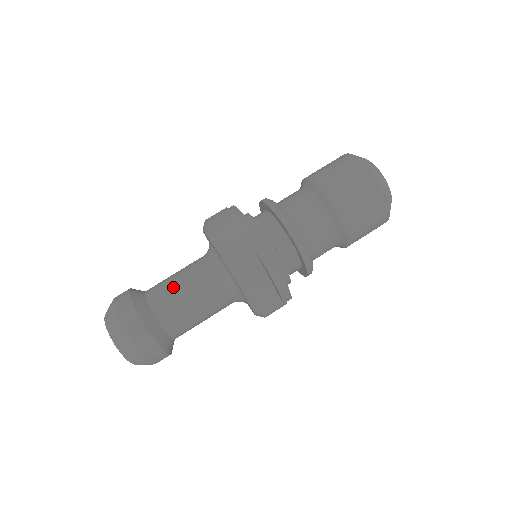
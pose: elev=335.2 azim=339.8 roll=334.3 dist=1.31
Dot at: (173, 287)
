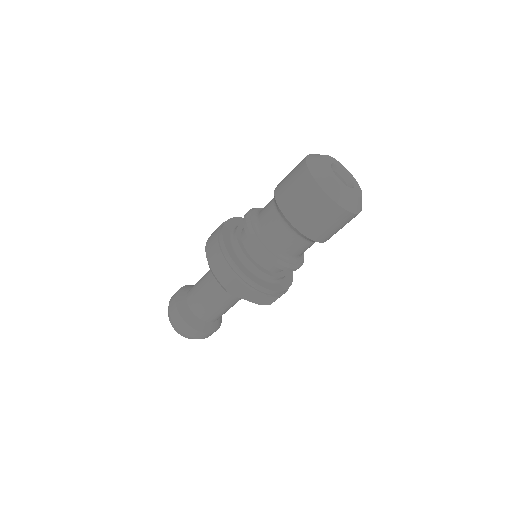
Dot at: (200, 294)
